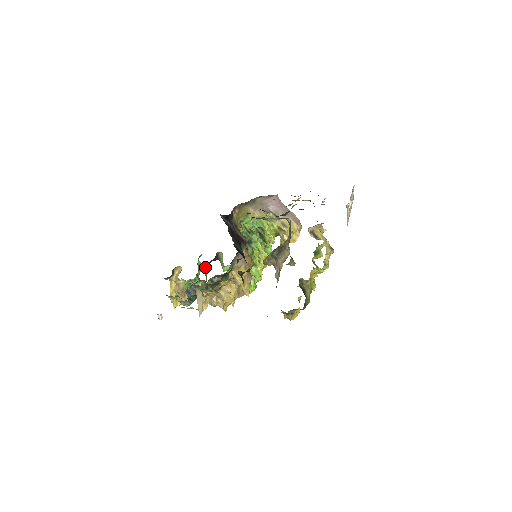
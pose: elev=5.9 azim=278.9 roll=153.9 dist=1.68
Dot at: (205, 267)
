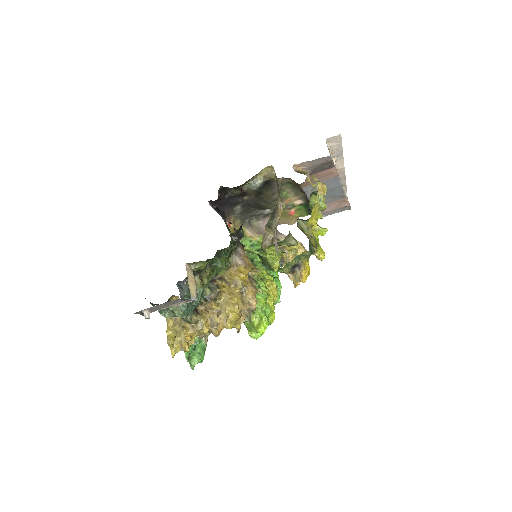
Dot at: occluded
